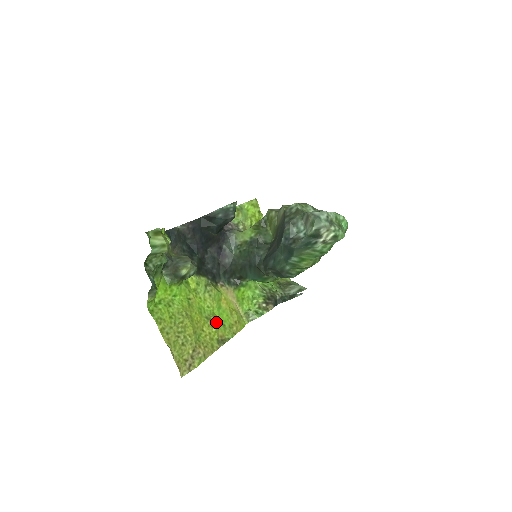
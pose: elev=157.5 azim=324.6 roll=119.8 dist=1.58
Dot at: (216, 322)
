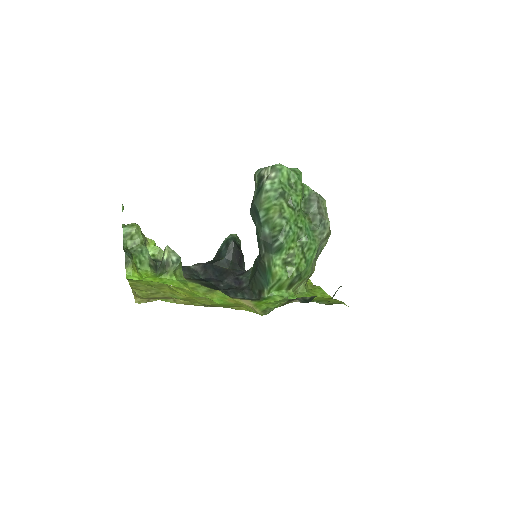
Dot at: (210, 301)
